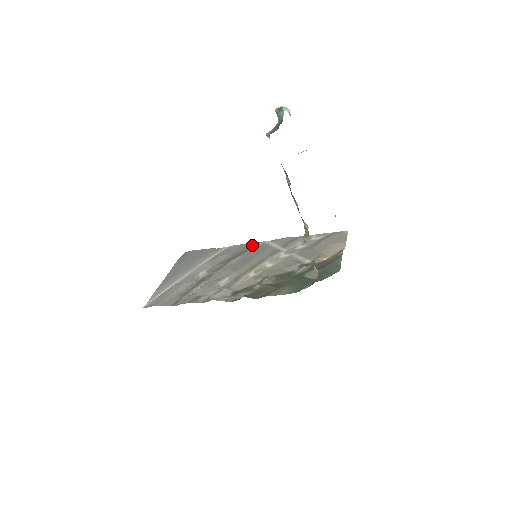
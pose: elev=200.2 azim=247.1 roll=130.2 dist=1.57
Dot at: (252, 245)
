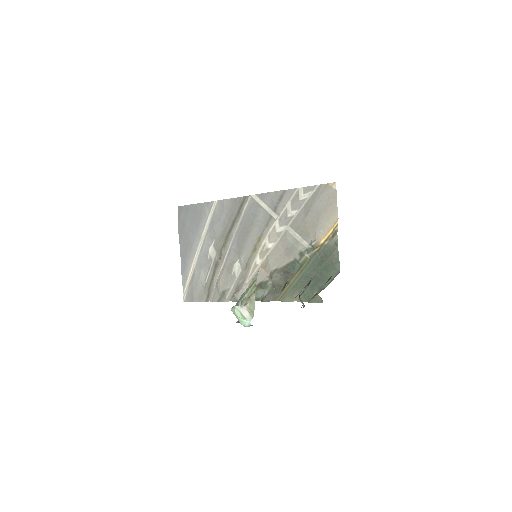
Dot at: (241, 203)
